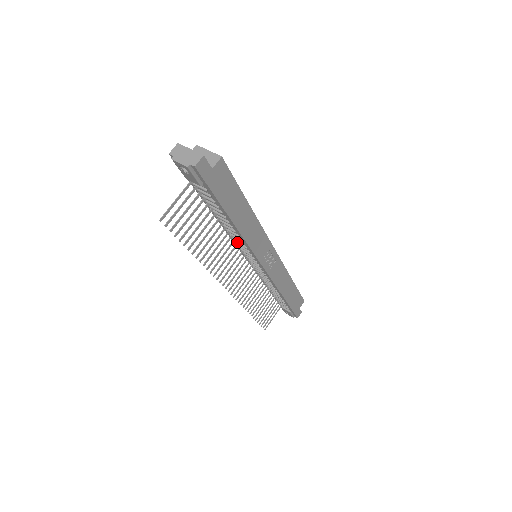
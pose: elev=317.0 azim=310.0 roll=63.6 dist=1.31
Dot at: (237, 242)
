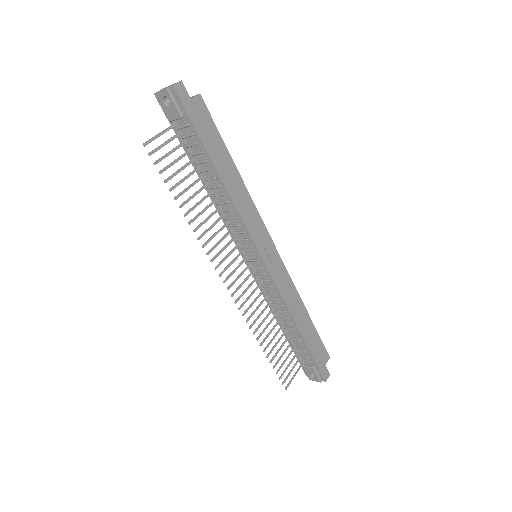
Dot at: (231, 224)
